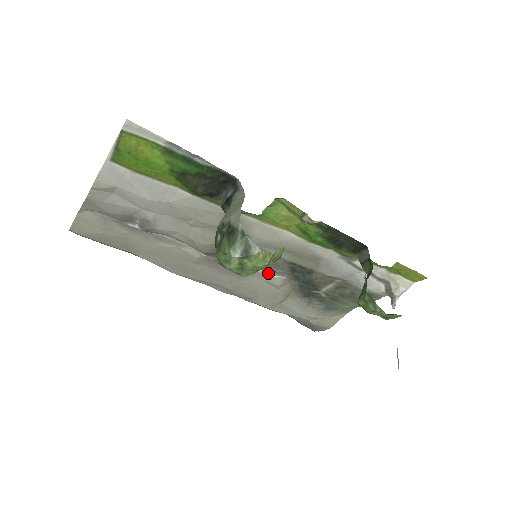
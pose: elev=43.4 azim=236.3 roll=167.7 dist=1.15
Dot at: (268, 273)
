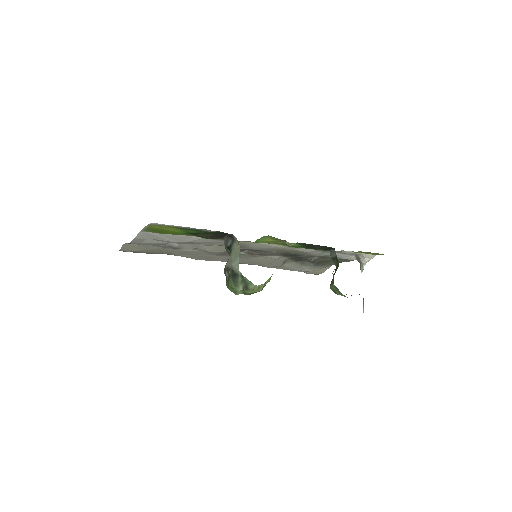
Dot at: occluded
